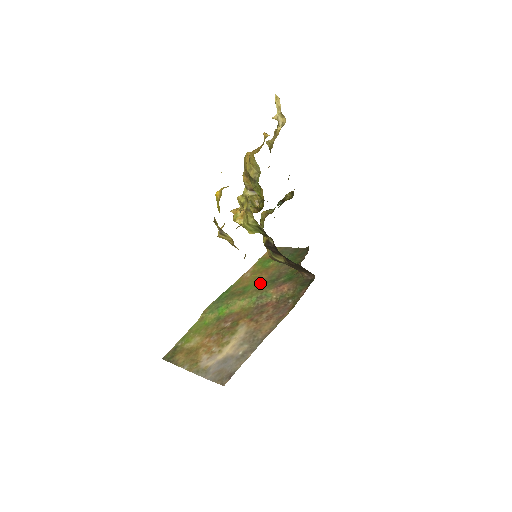
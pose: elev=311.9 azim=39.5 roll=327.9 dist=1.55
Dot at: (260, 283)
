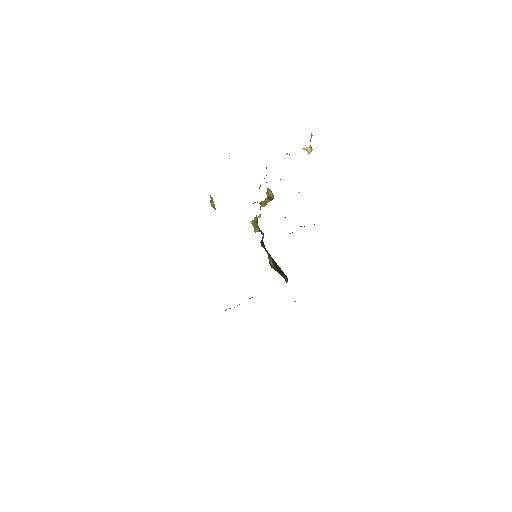
Dot at: occluded
